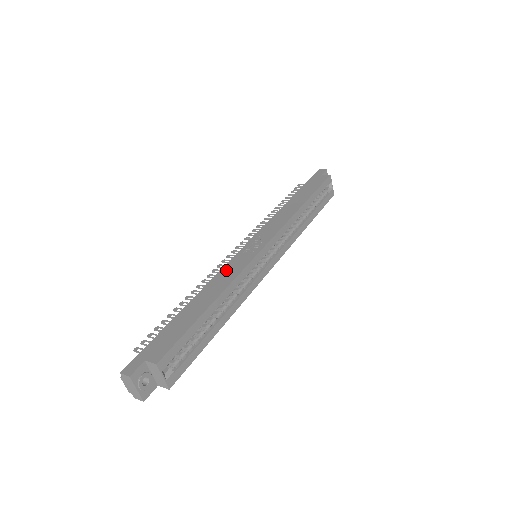
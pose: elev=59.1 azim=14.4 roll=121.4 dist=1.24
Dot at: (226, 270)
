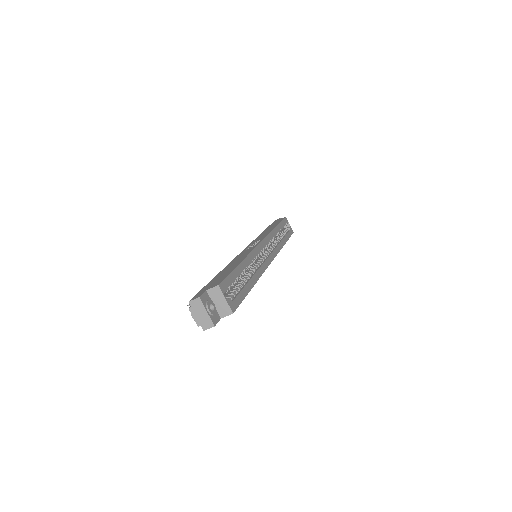
Dot at: (239, 256)
